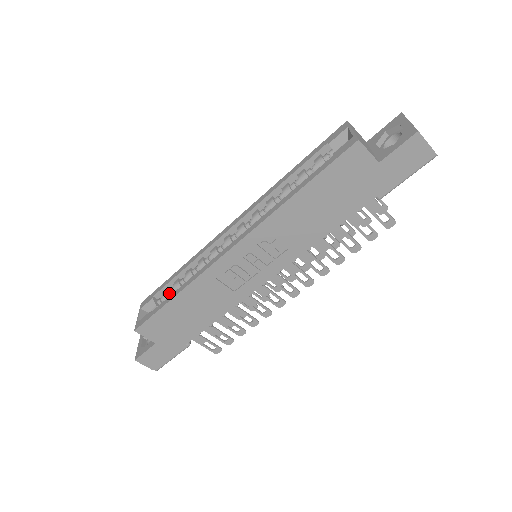
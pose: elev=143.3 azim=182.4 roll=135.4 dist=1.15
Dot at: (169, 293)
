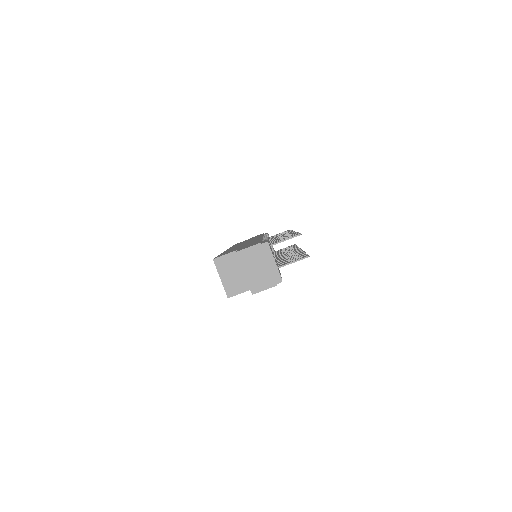
Dot at: occluded
